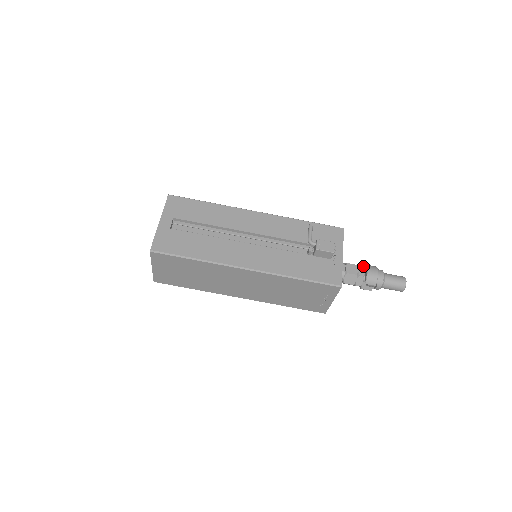
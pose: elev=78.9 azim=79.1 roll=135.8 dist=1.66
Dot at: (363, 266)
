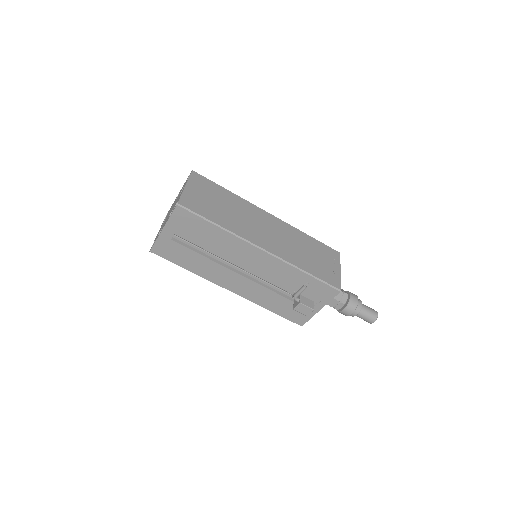
Dot at: (344, 304)
